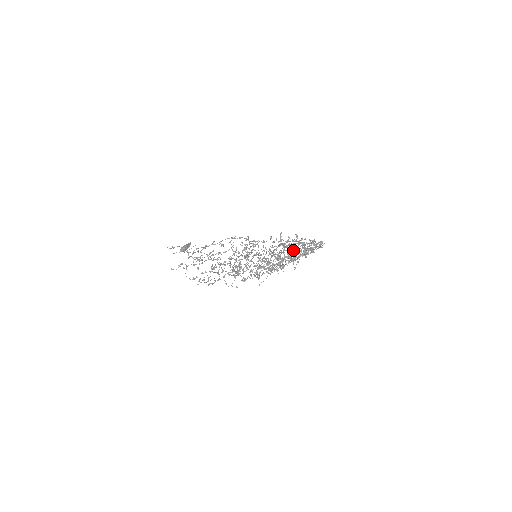
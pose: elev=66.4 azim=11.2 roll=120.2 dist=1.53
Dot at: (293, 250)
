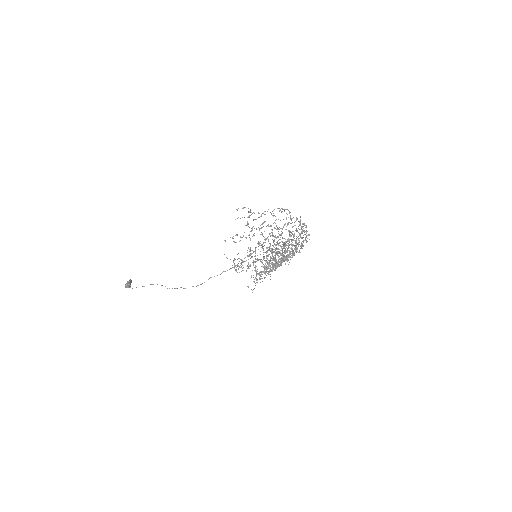
Dot at: occluded
